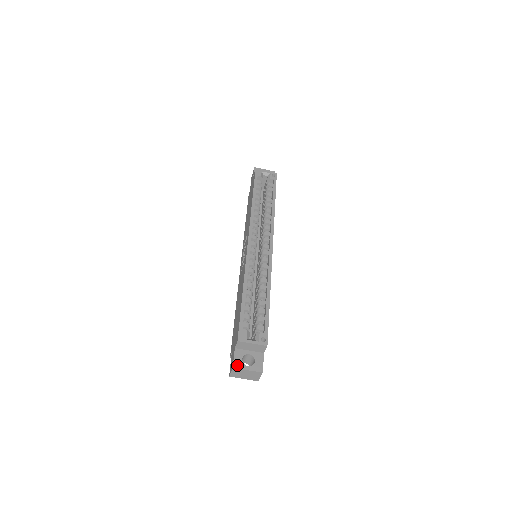
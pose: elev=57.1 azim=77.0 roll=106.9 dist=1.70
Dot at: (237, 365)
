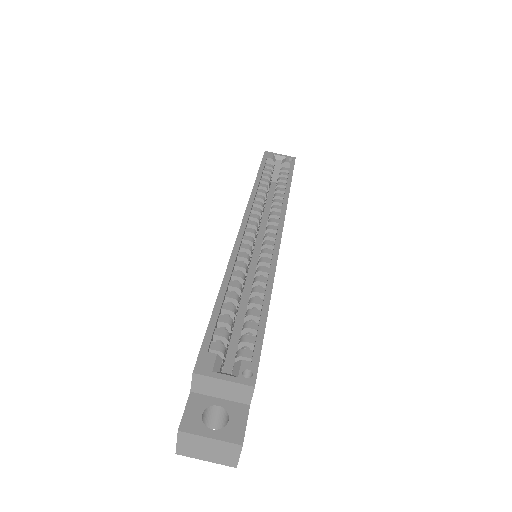
Dot at: (188, 425)
